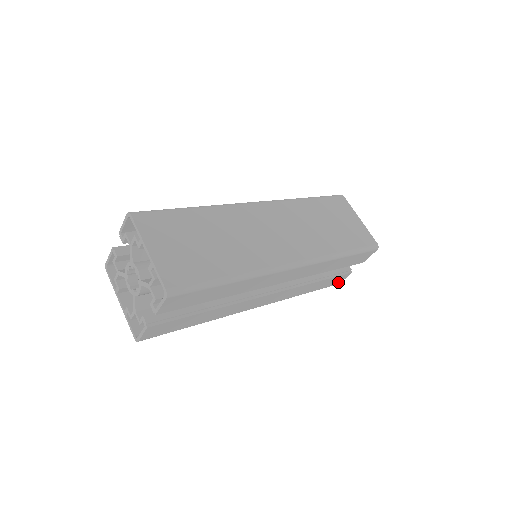
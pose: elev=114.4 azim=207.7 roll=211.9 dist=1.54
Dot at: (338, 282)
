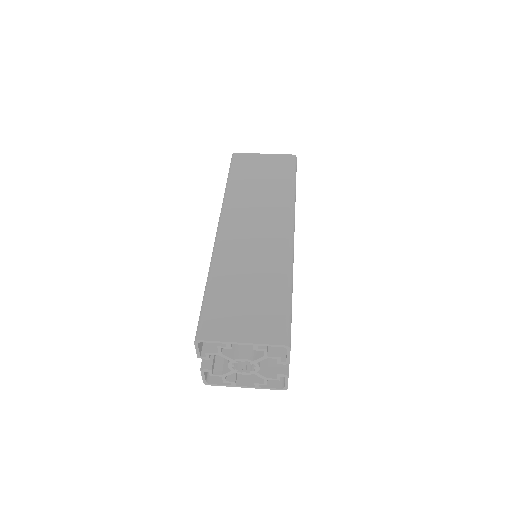
Dot at: occluded
